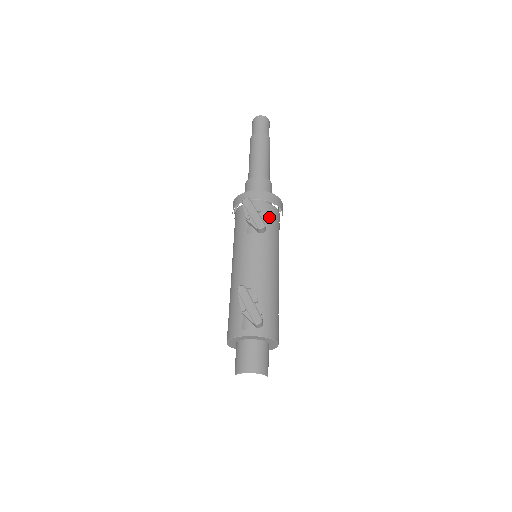
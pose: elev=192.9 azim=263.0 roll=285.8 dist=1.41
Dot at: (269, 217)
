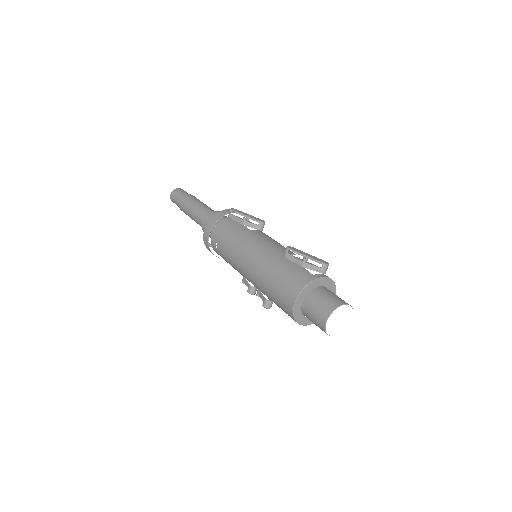
Dot at: occluded
